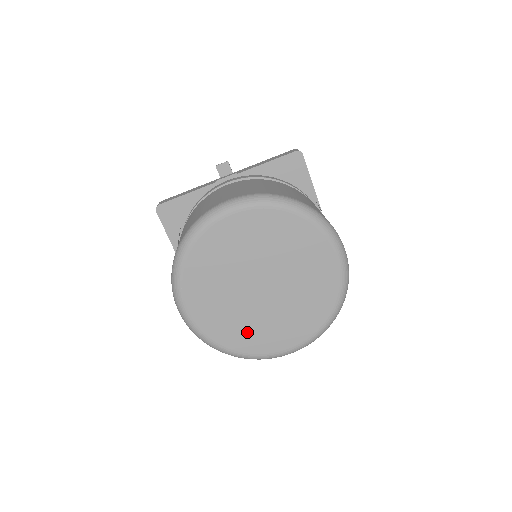
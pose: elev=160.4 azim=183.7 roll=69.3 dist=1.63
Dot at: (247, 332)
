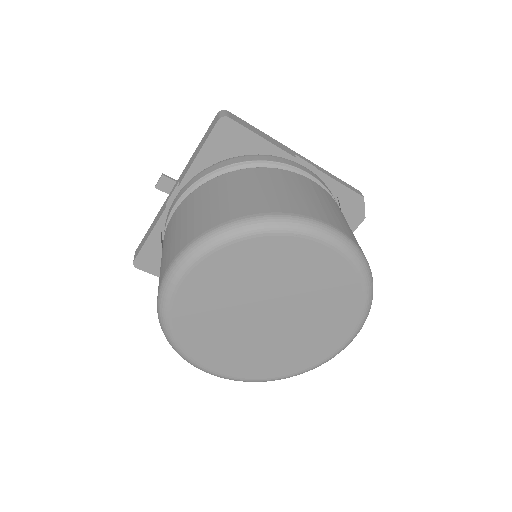
Dot at: (288, 356)
